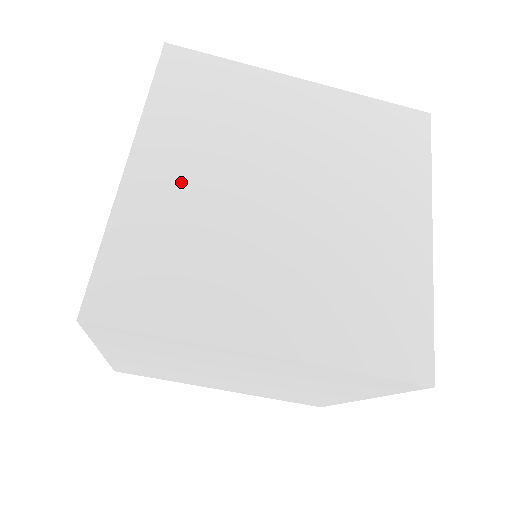
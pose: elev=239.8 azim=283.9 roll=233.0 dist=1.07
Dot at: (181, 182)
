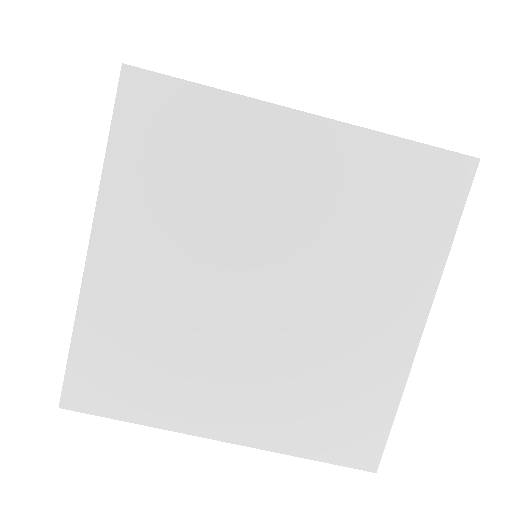
Dot at: (146, 272)
